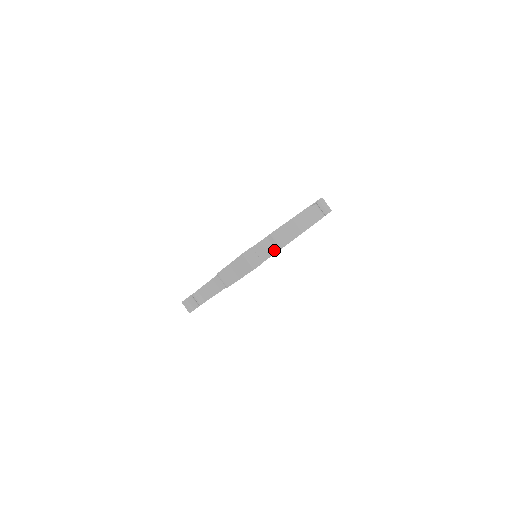
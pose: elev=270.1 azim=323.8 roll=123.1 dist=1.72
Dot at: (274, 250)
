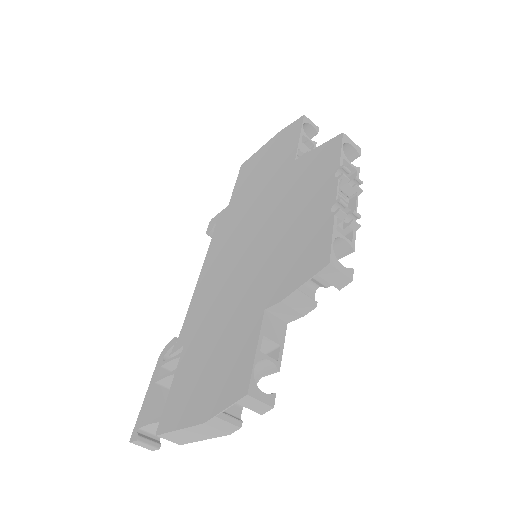
Dot at: occluded
